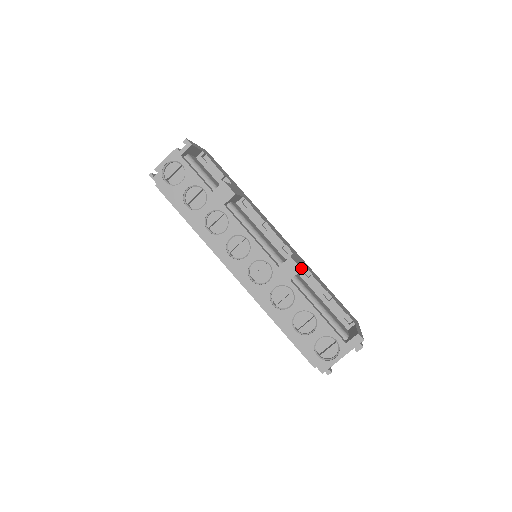
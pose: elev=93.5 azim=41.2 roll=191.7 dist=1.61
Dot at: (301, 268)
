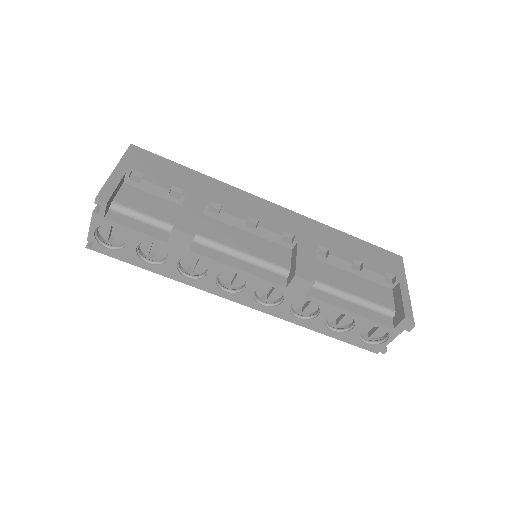
Dot at: (313, 280)
